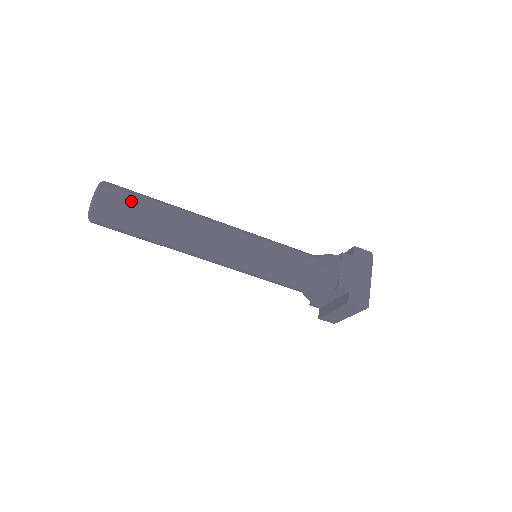
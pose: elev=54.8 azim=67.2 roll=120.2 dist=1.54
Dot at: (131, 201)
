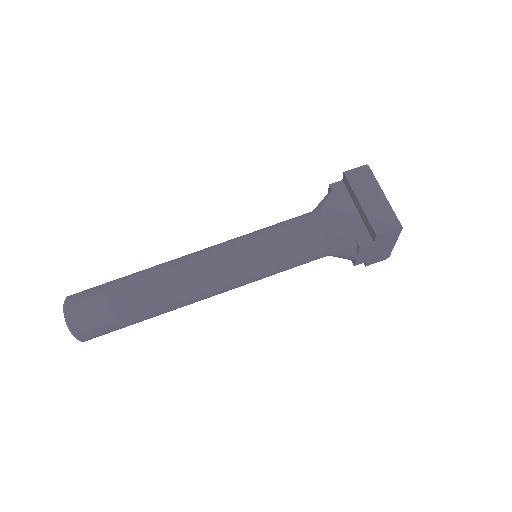
Dot at: occluded
